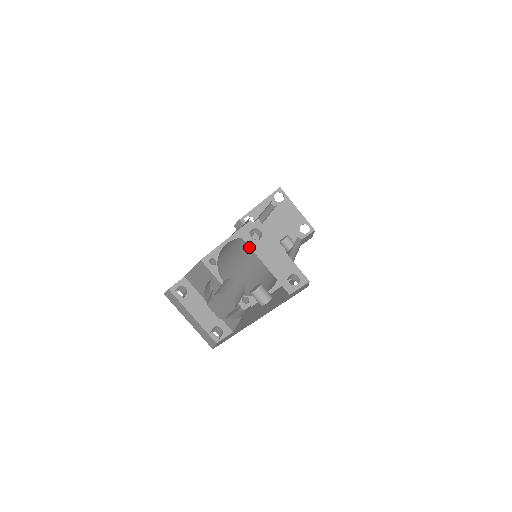
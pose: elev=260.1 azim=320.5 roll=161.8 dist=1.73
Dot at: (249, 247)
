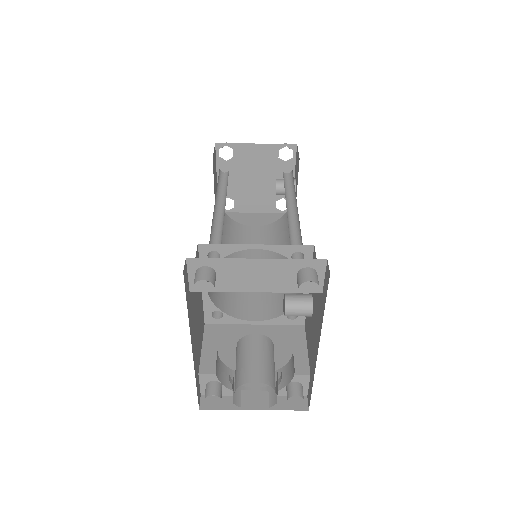
Dot at: (251, 234)
